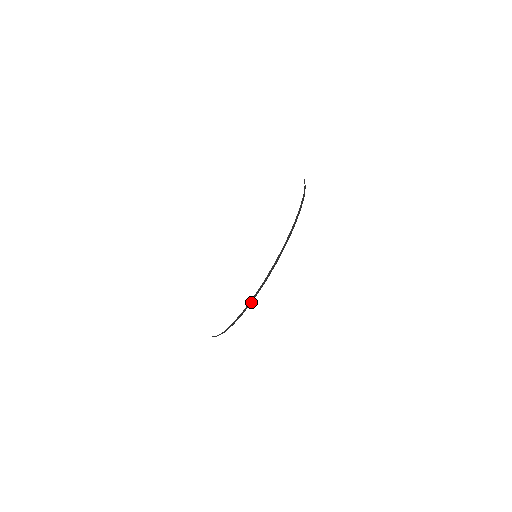
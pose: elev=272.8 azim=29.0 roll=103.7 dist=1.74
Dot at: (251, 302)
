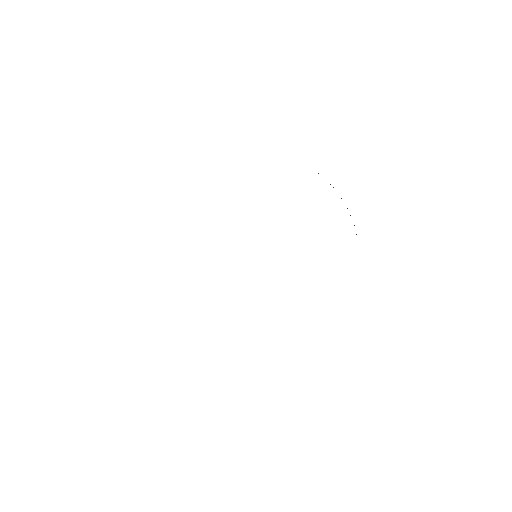
Dot at: occluded
